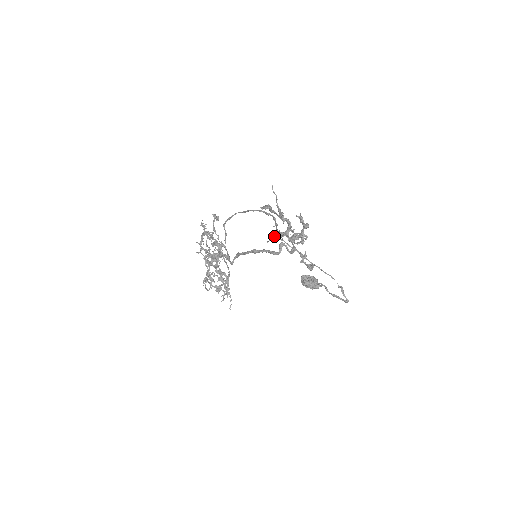
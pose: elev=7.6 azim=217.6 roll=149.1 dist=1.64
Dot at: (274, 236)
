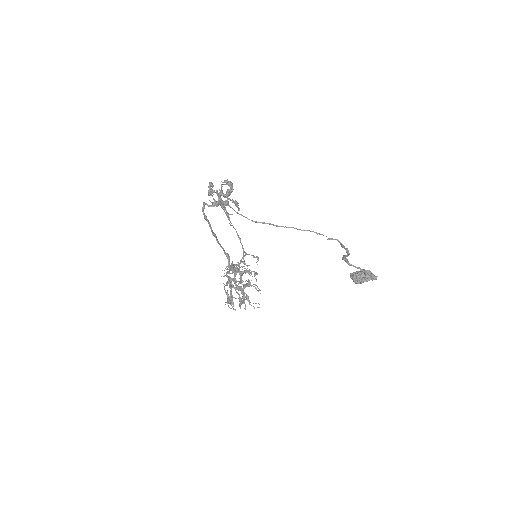
Dot at: (227, 214)
